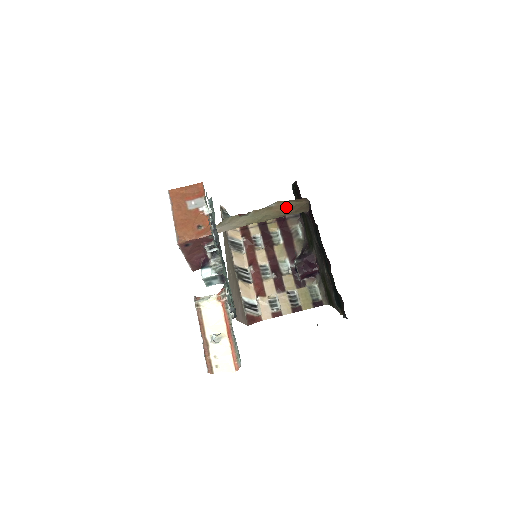
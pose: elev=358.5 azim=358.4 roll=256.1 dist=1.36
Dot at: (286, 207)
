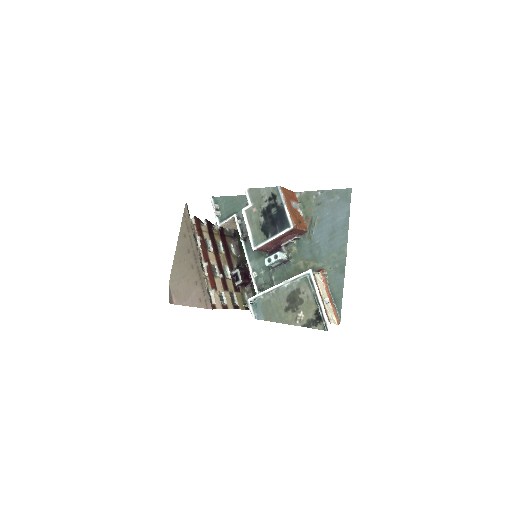
Dot at: occluded
